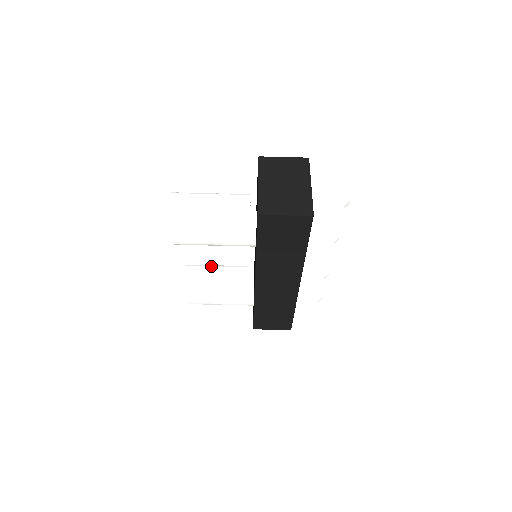
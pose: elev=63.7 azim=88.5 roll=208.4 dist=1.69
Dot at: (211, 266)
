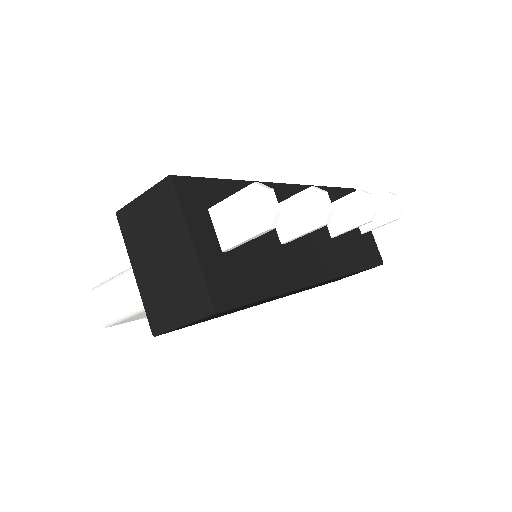
Dot at: occluded
